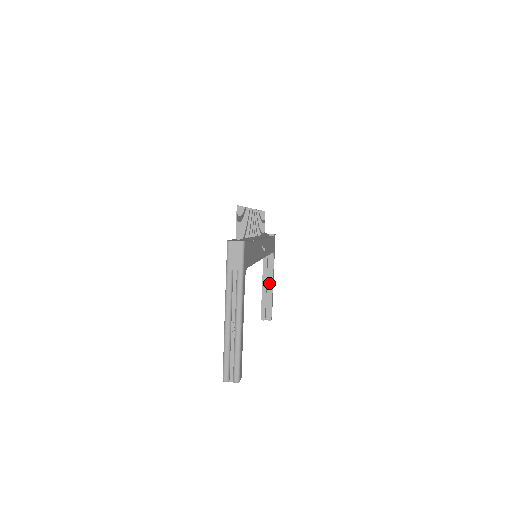
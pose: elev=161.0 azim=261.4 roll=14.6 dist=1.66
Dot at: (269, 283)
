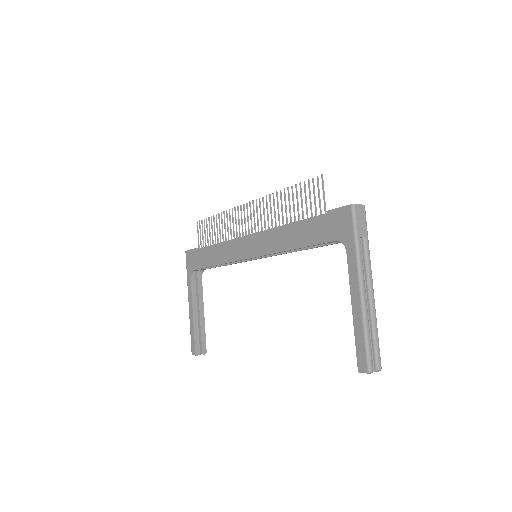
Dot at: (200, 308)
